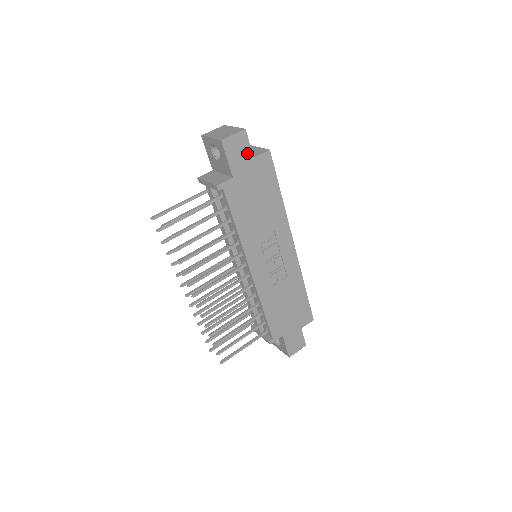
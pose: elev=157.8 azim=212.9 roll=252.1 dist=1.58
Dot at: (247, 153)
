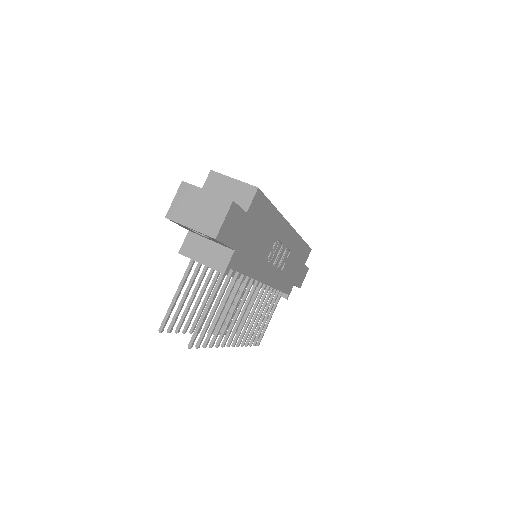
Dot at: (240, 217)
